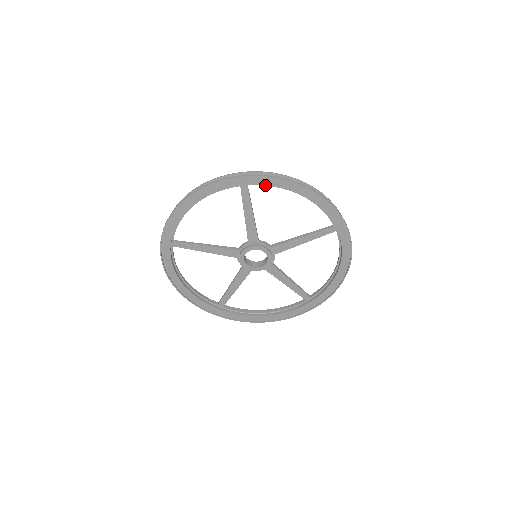
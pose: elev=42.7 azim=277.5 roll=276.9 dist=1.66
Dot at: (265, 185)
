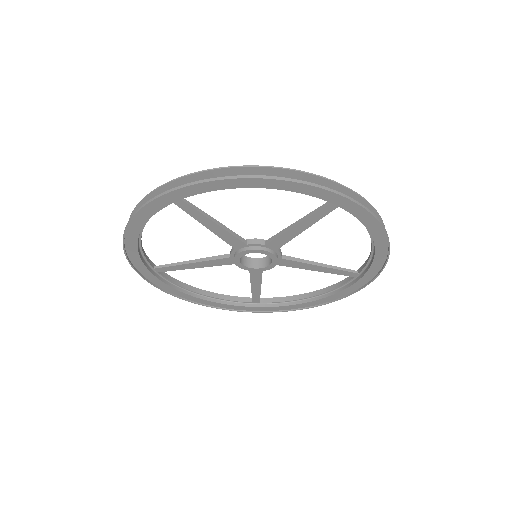
Dot at: (198, 193)
